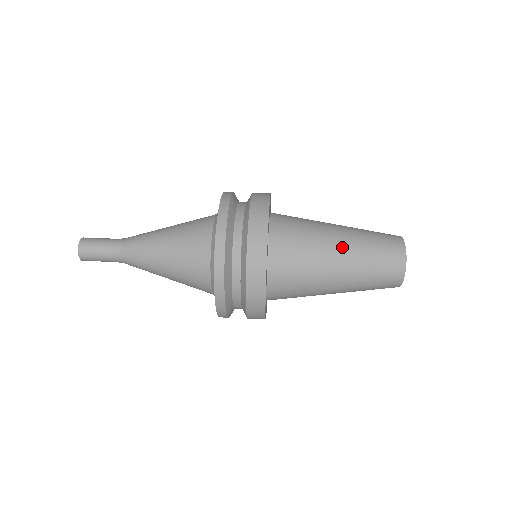
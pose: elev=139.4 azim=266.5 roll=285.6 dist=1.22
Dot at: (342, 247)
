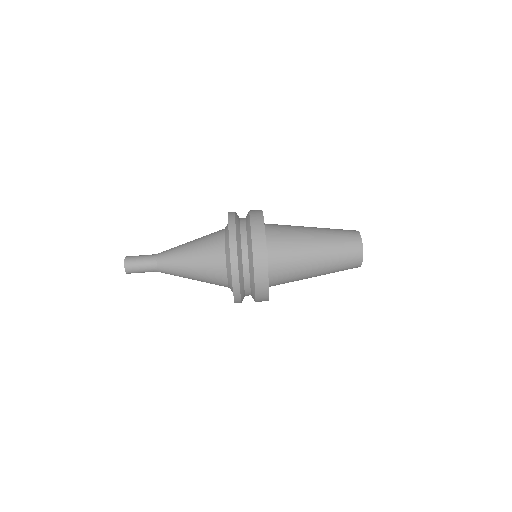
Dot at: (318, 269)
